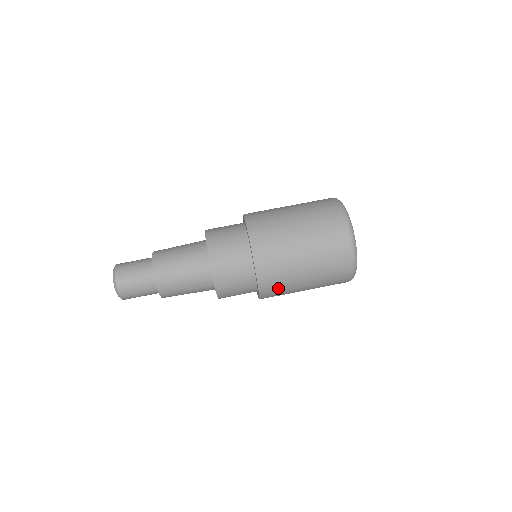
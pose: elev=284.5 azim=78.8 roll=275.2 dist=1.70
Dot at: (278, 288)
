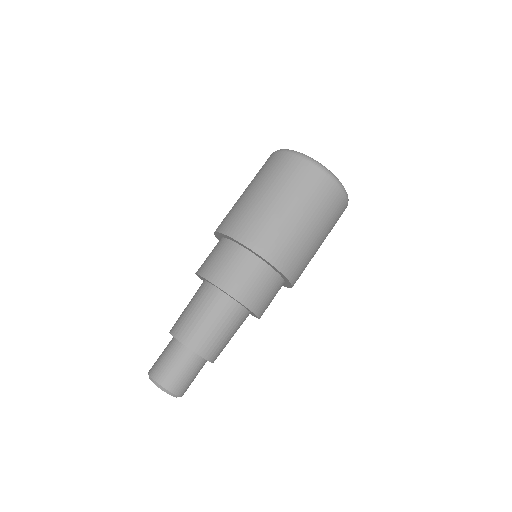
Dot at: occluded
